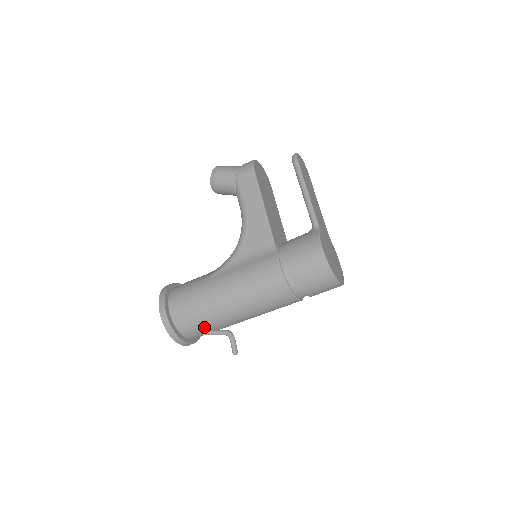
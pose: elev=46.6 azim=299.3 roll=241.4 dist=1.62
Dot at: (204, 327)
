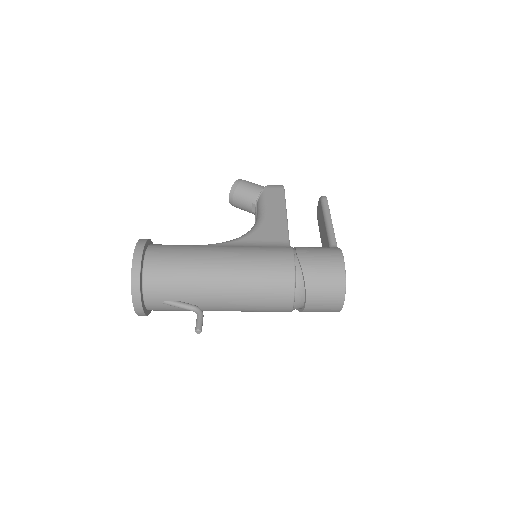
Dot at: (175, 289)
